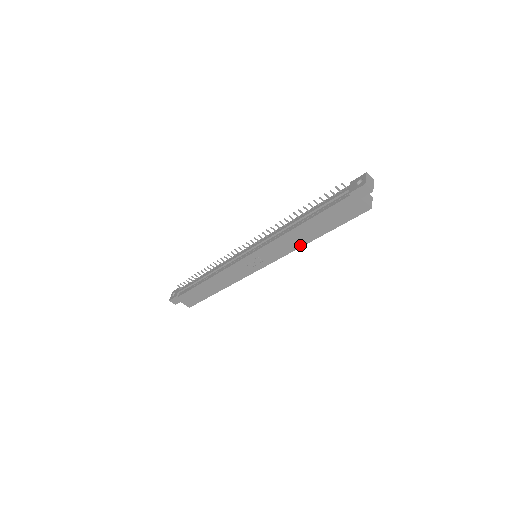
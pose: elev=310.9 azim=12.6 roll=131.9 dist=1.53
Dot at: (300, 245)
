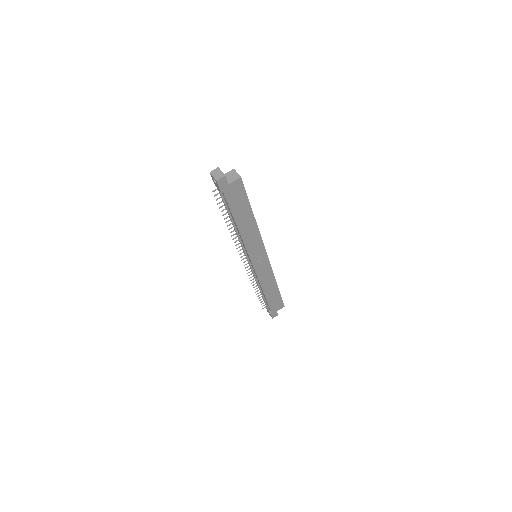
Dot at: (256, 228)
